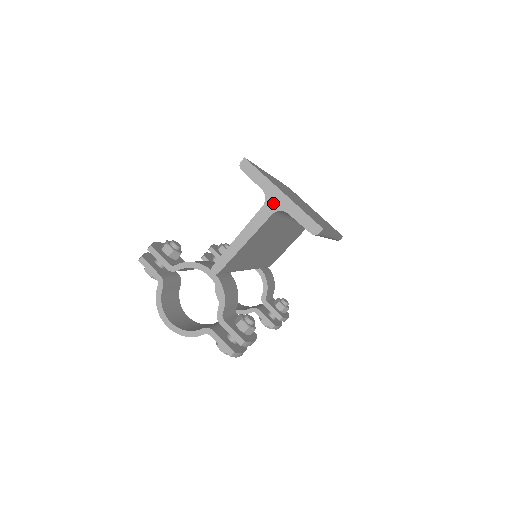
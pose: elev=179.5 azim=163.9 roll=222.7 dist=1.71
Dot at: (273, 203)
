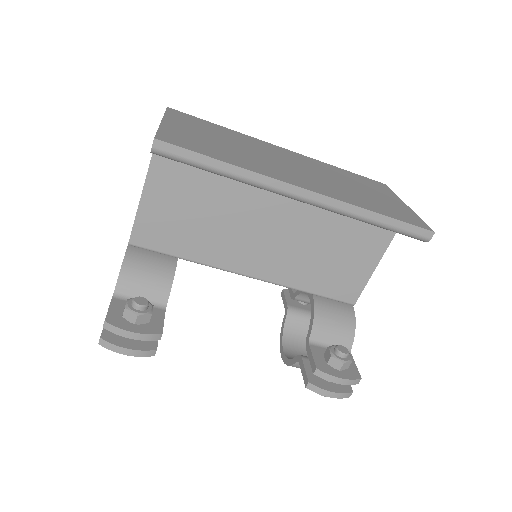
Dot at: occluded
